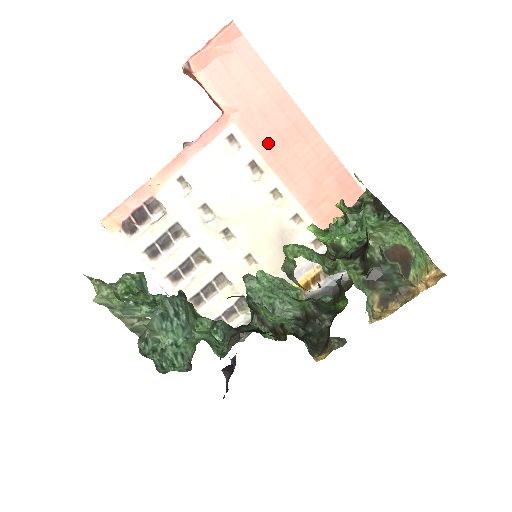
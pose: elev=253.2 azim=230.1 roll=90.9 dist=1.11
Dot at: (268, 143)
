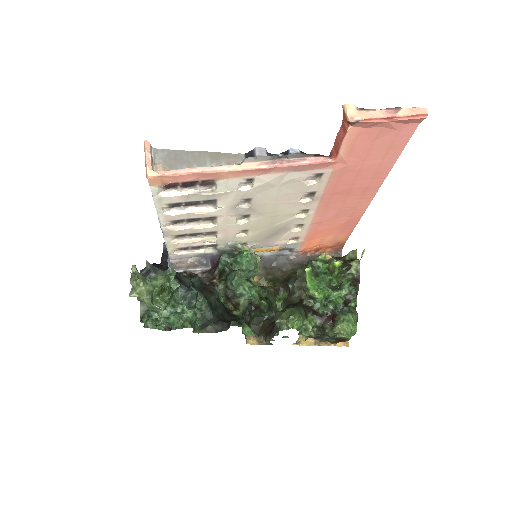
Dot at: (338, 188)
